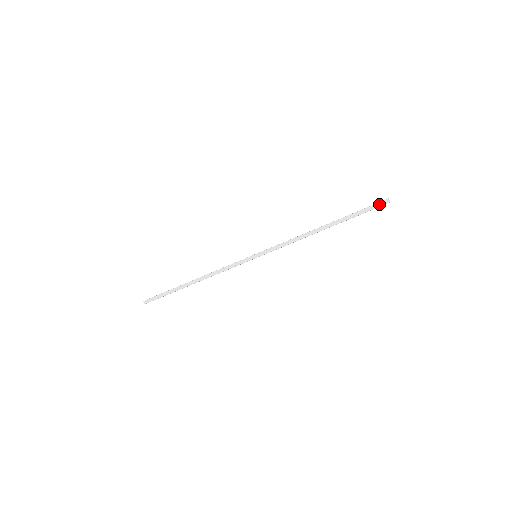
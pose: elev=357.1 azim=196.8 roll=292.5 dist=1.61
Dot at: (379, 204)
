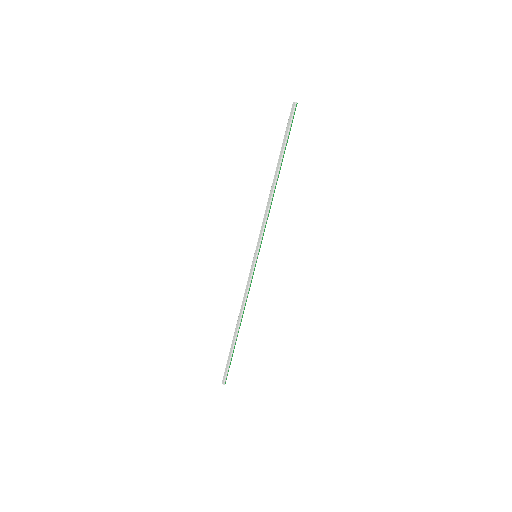
Dot at: (291, 114)
